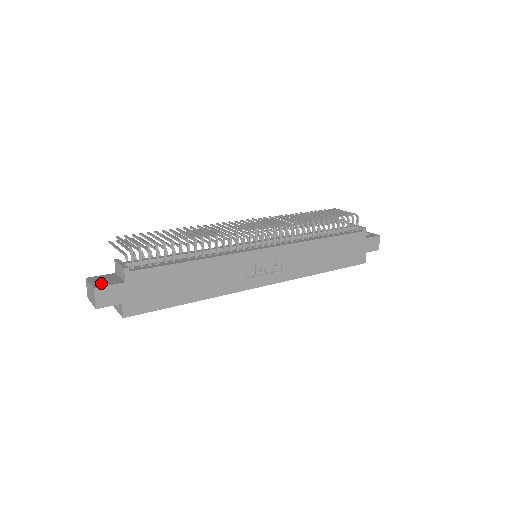
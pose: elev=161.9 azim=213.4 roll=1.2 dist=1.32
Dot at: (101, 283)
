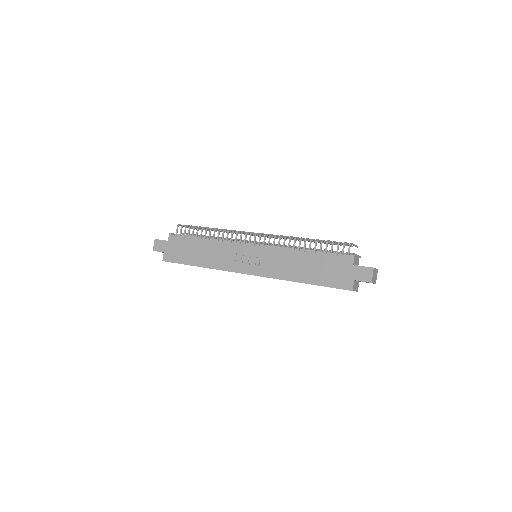
Dot at: occluded
